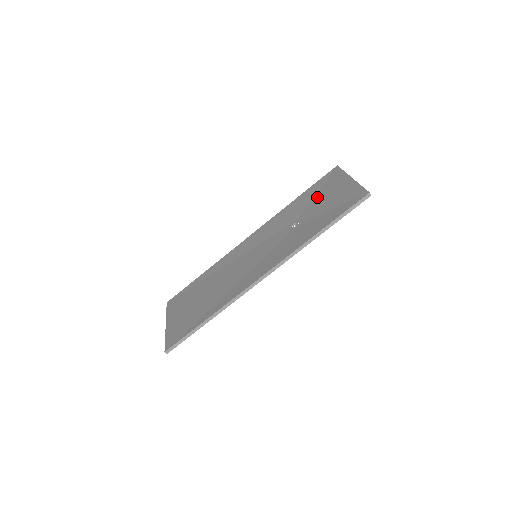
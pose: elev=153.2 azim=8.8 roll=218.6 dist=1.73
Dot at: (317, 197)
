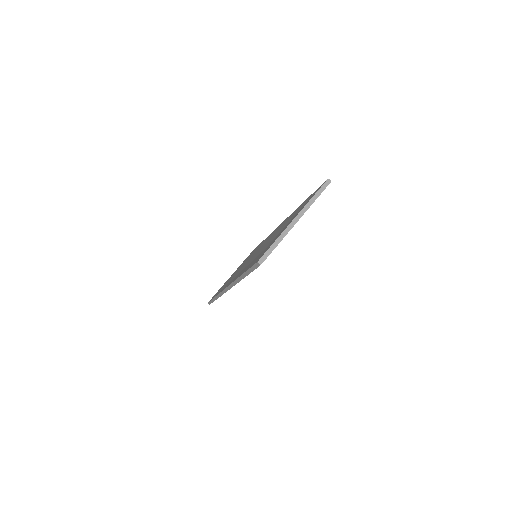
Dot at: occluded
